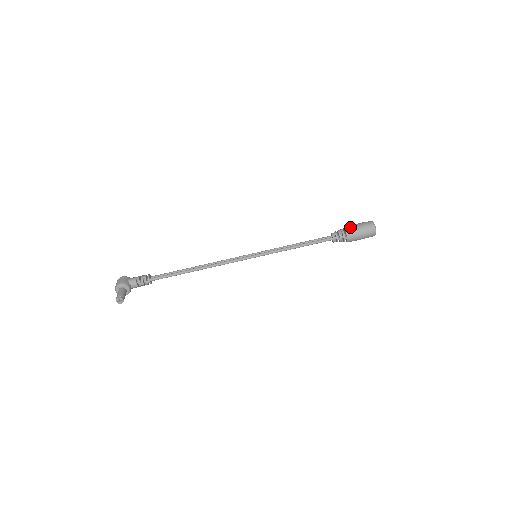
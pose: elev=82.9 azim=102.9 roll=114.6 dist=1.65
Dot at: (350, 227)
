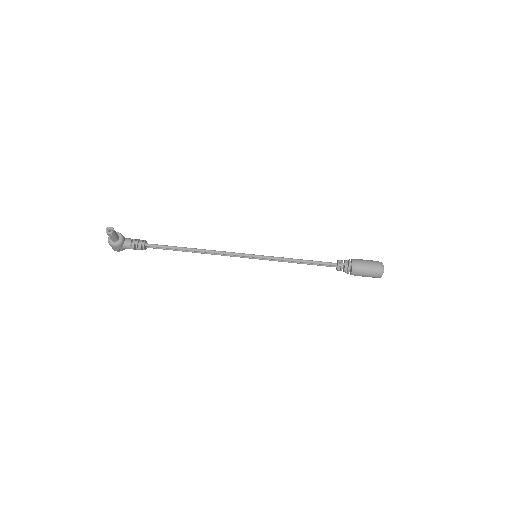
Dot at: (357, 259)
